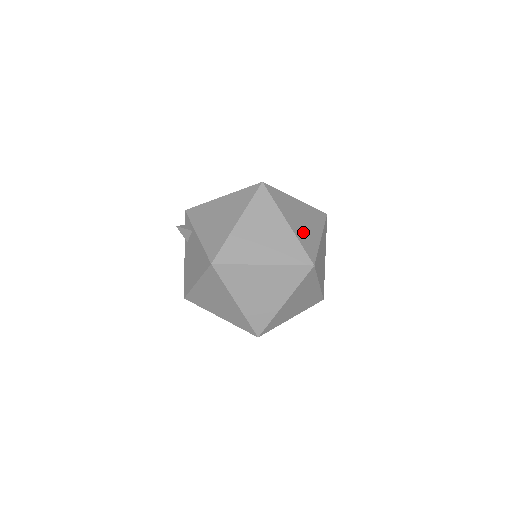
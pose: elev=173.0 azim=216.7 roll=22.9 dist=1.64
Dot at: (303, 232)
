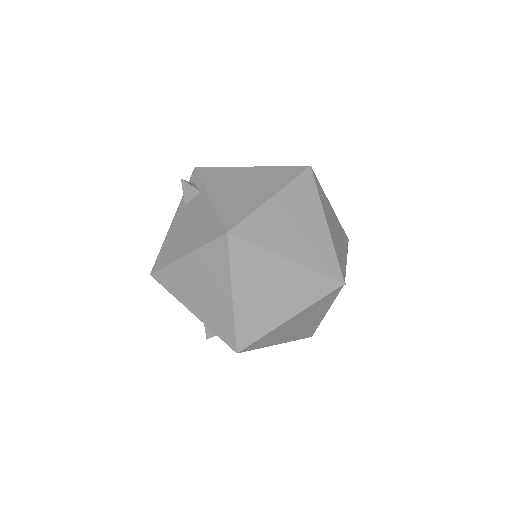
Dot at: (336, 242)
